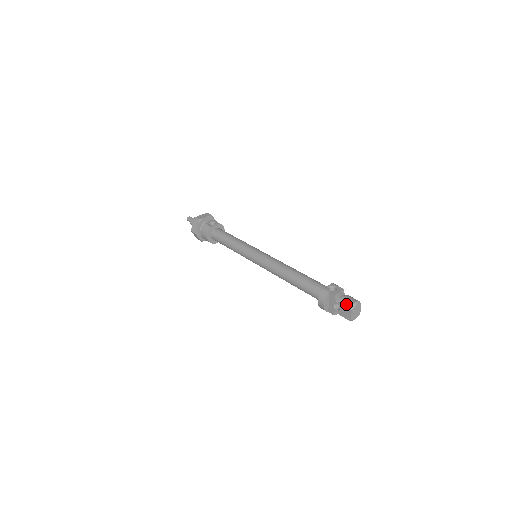
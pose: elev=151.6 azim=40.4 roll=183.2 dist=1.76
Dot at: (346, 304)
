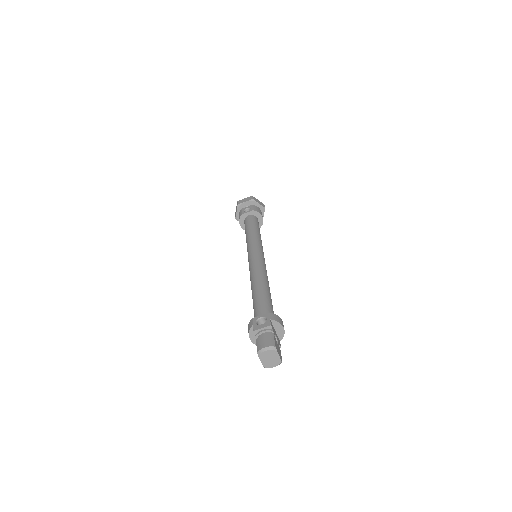
Dot at: (257, 346)
